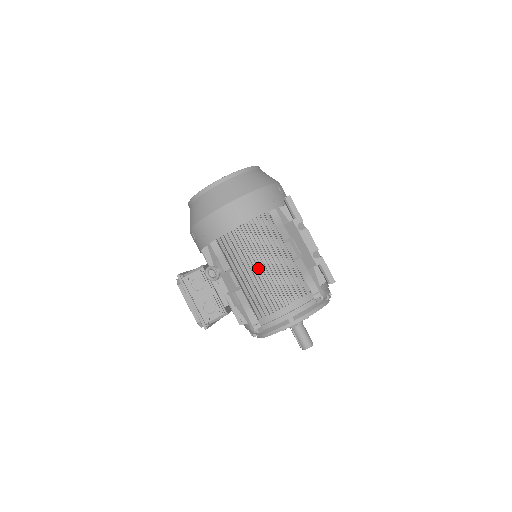
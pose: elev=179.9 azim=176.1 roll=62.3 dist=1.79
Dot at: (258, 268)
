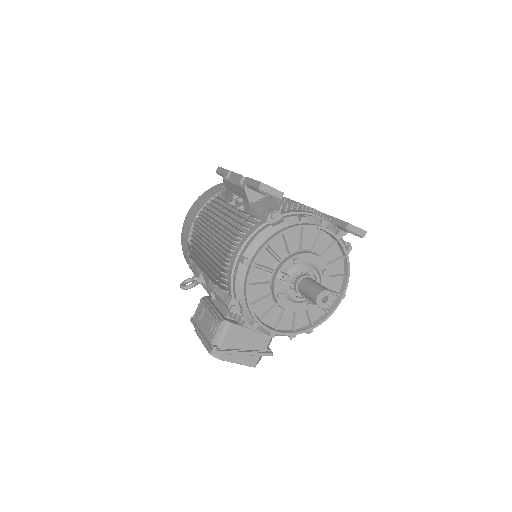
Dot at: (210, 242)
